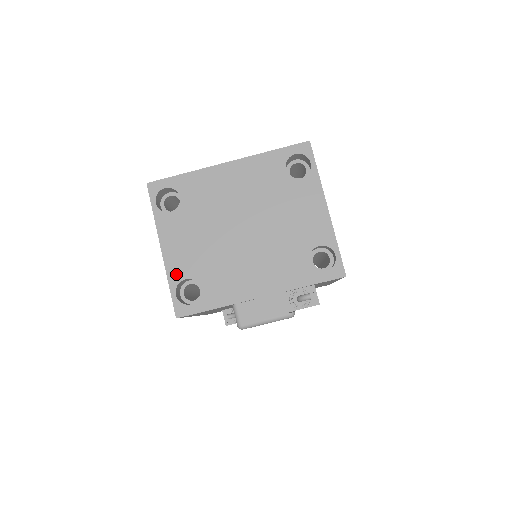
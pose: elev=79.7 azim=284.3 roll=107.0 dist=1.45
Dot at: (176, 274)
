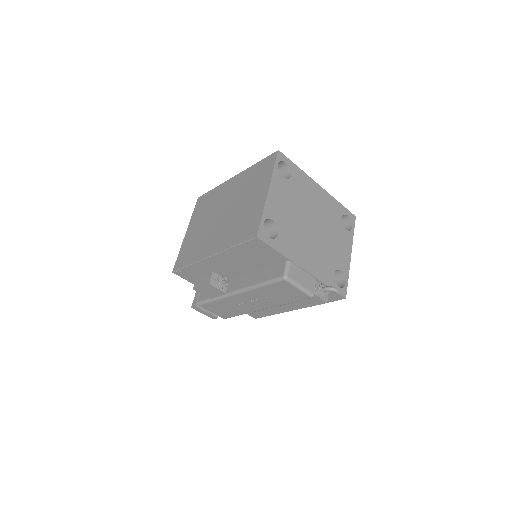
Dot at: (269, 212)
